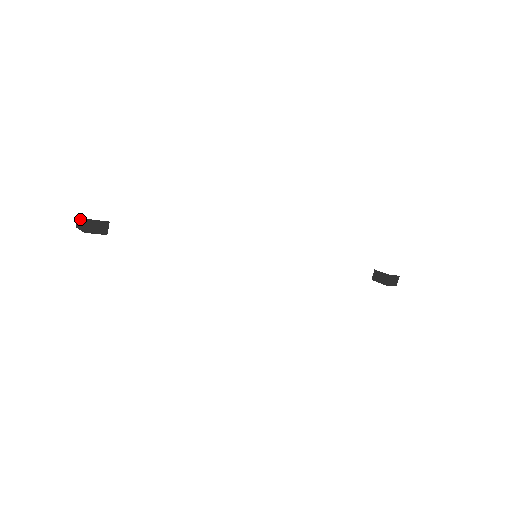
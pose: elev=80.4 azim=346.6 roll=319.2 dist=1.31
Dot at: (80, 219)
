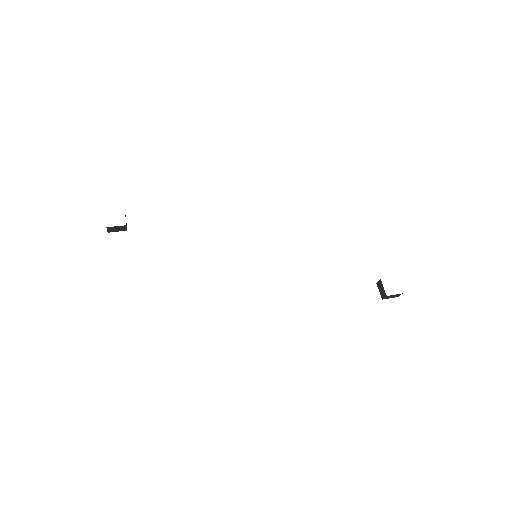
Dot at: occluded
